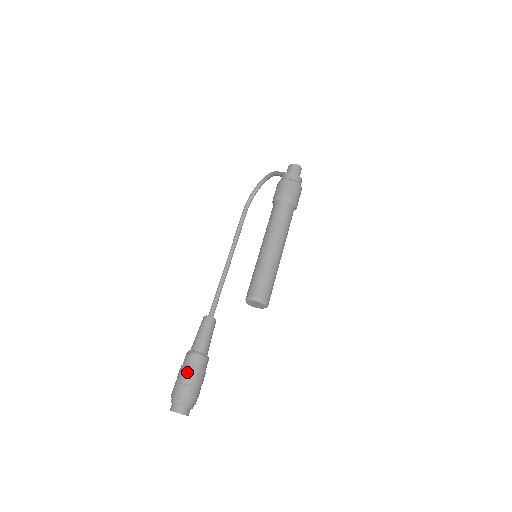
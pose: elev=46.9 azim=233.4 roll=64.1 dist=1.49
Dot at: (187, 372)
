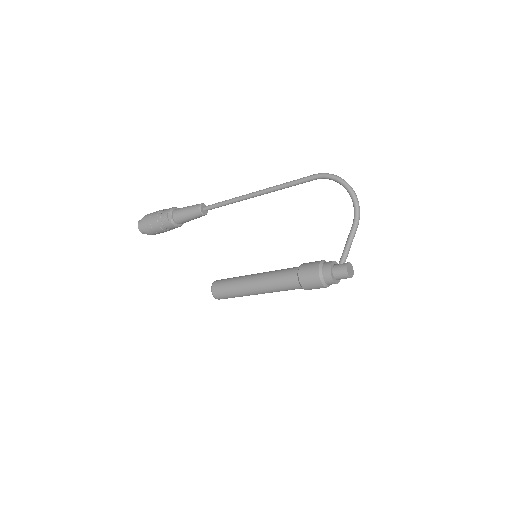
Dot at: (160, 228)
